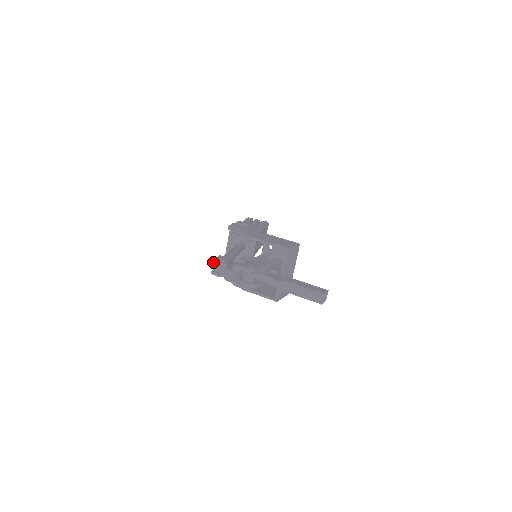
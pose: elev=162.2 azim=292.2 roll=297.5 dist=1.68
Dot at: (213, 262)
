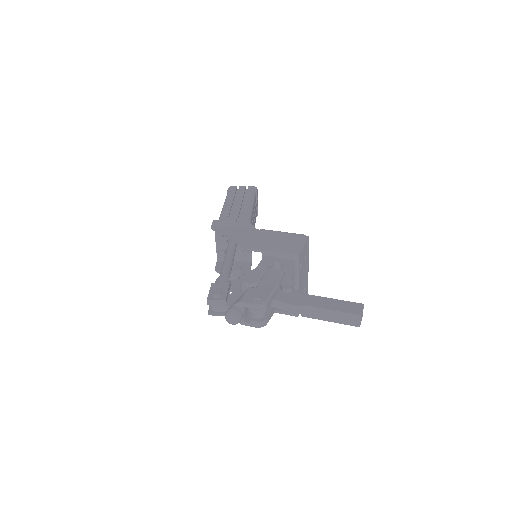
Dot at: (207, 302)
